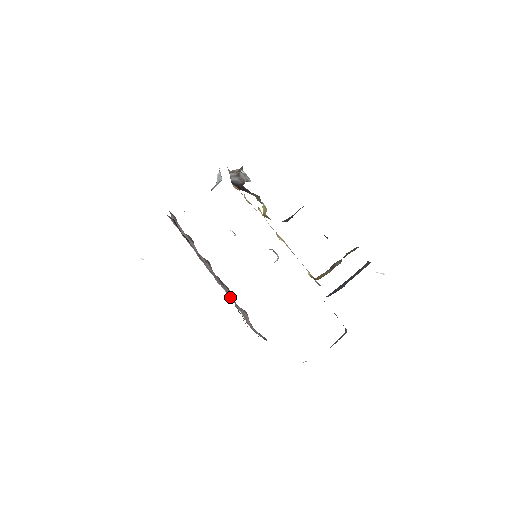
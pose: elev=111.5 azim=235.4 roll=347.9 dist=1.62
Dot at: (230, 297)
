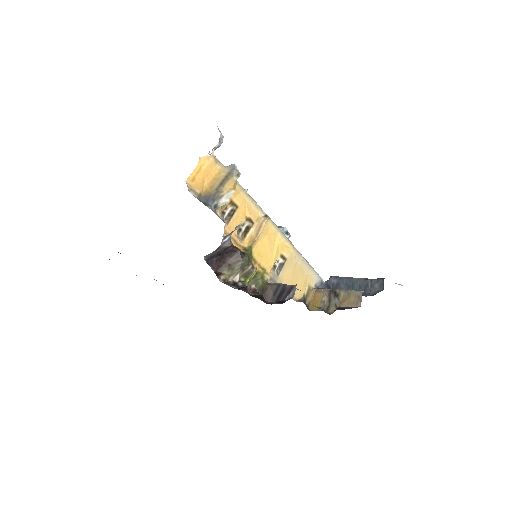
Dot at: occluded
